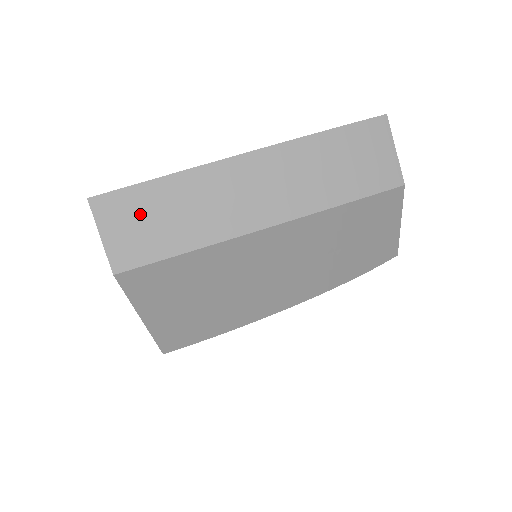
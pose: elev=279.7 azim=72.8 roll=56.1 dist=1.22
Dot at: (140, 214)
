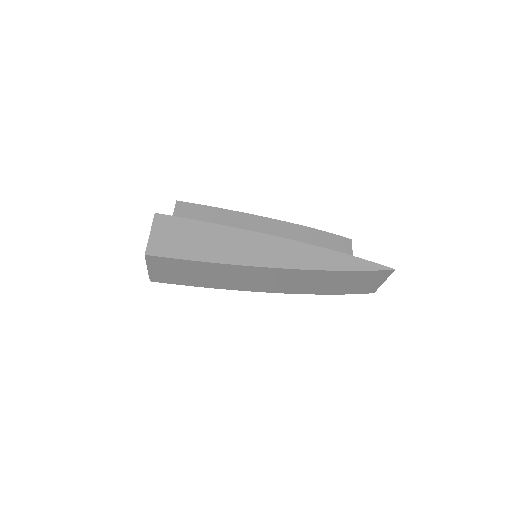
Dot at: (180, 269)
